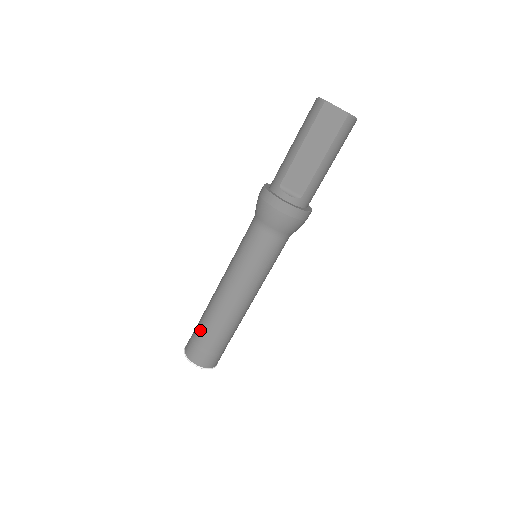
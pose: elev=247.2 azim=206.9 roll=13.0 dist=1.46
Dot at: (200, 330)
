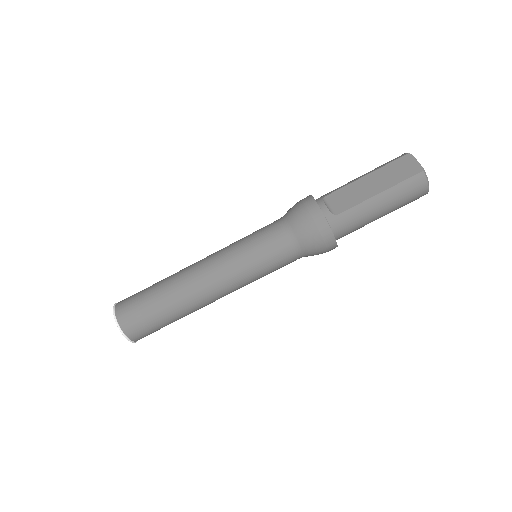
Dot at: (150, 286)
